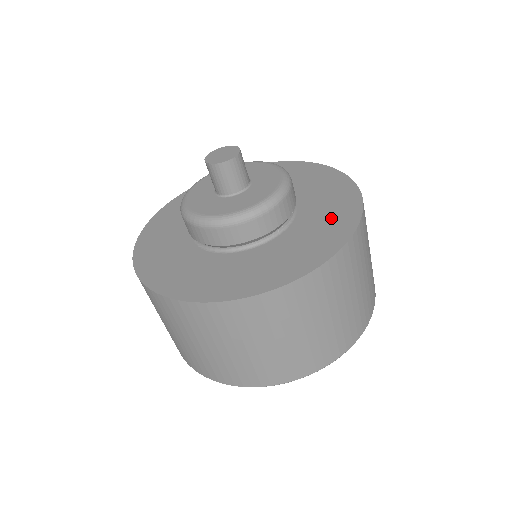
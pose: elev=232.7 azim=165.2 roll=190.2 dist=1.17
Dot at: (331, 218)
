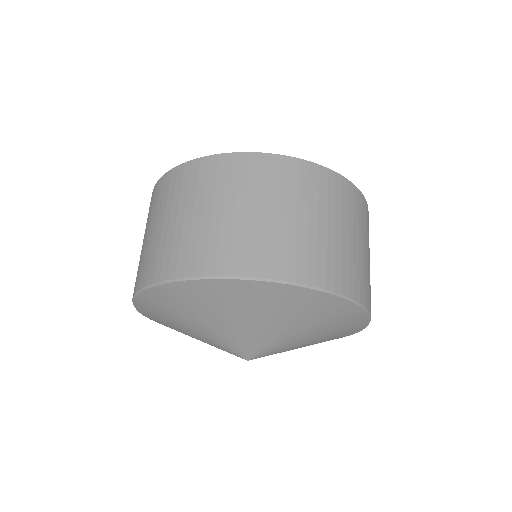
Dot at: occluded
